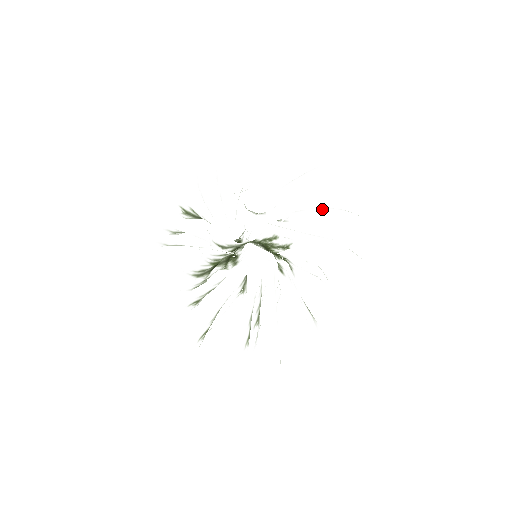
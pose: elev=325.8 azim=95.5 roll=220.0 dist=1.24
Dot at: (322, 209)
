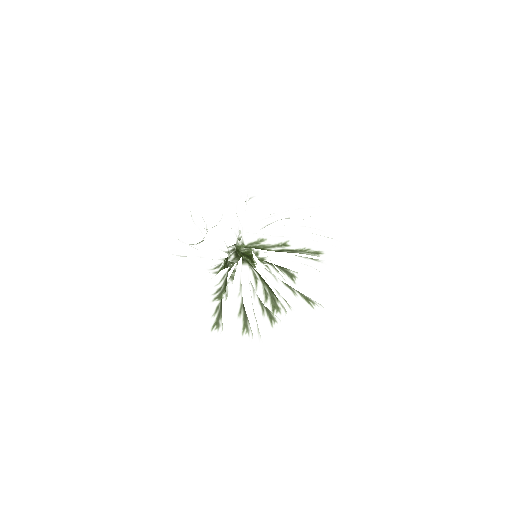
Dot at: (291, 212)
